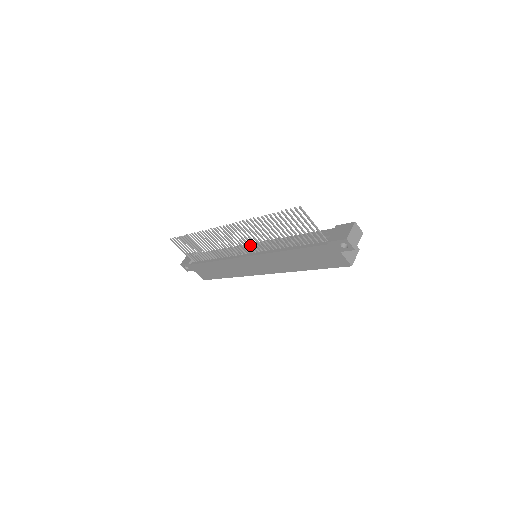
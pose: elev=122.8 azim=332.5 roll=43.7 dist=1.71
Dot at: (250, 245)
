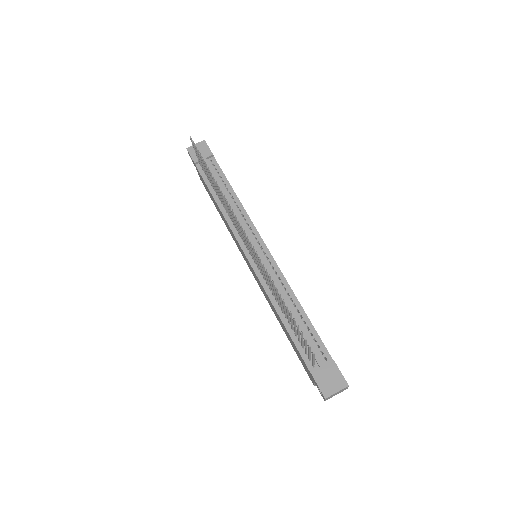
Dot at: (260, 241)
